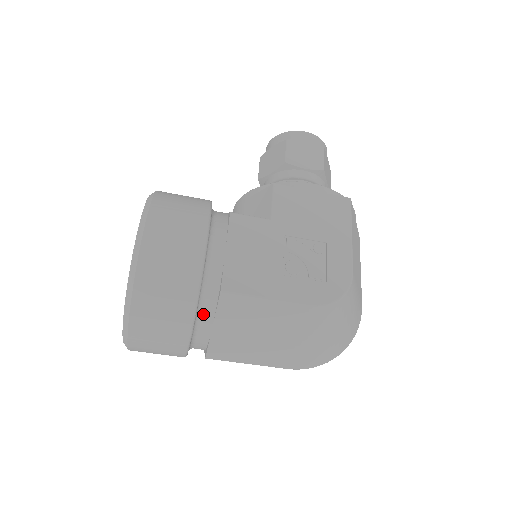
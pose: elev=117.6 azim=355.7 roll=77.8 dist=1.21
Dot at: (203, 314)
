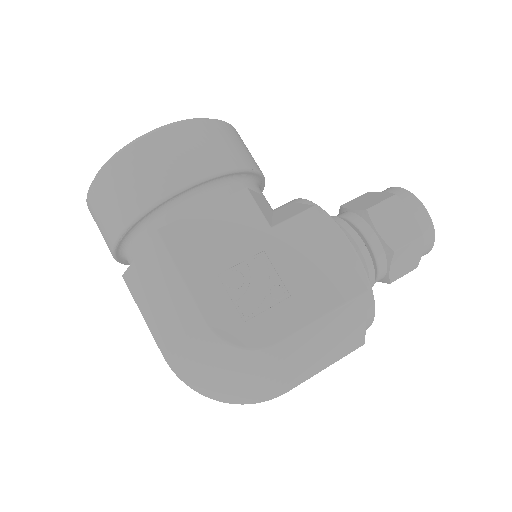
Dot at: (138, 237)
